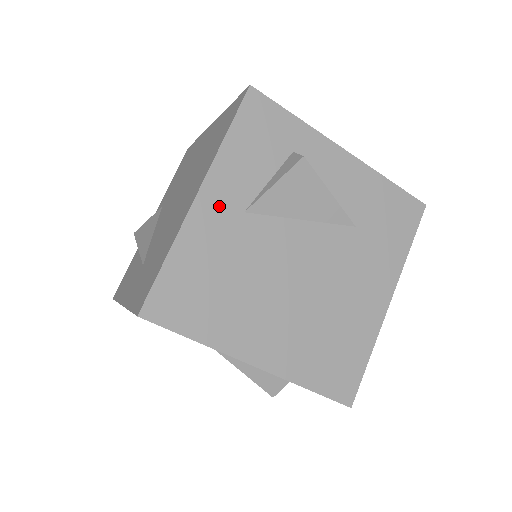
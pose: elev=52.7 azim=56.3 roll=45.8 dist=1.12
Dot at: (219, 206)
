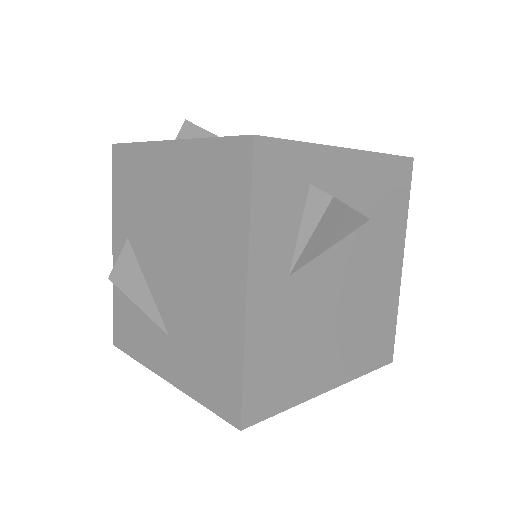
Dot at: (268, 287)
